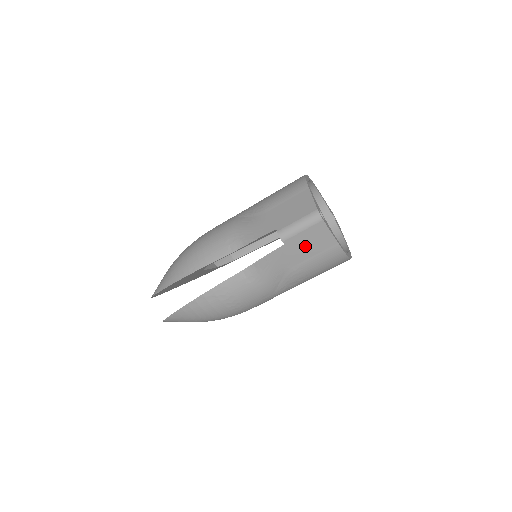
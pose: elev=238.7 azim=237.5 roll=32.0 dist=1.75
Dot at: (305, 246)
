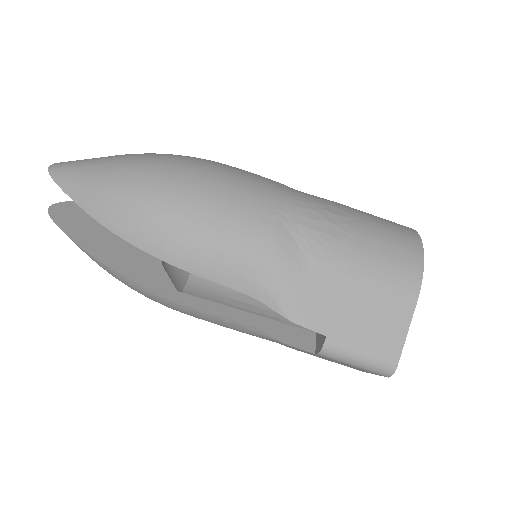
Dot at: occluded
